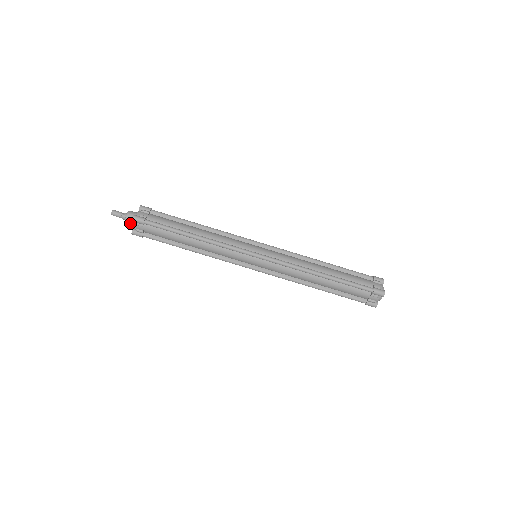
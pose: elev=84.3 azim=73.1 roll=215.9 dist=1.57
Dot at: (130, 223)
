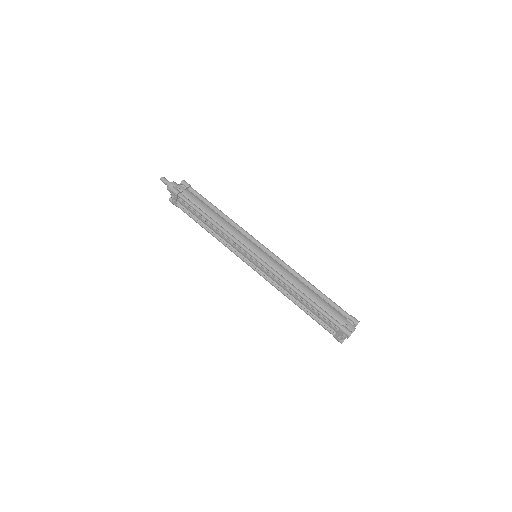
Dot at: (174, 185)
